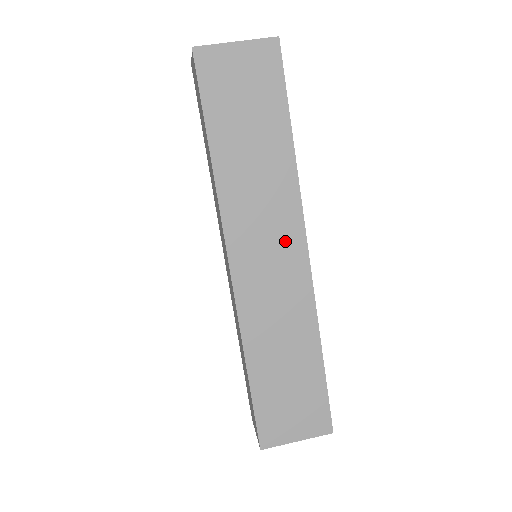
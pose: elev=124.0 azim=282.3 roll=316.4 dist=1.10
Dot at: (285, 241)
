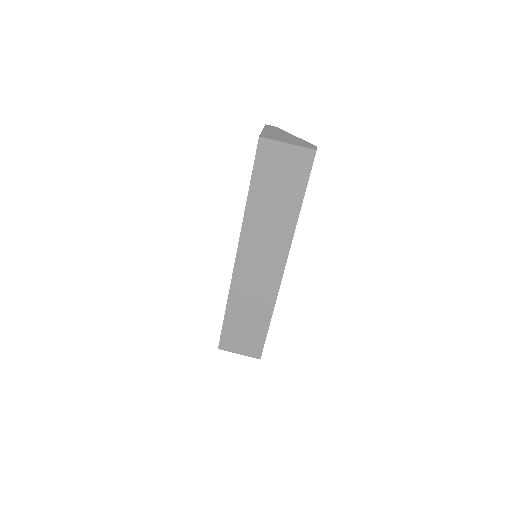
Dot at: (273, 260)
